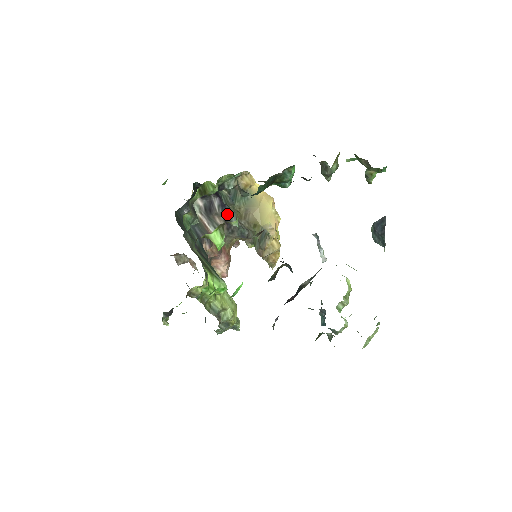
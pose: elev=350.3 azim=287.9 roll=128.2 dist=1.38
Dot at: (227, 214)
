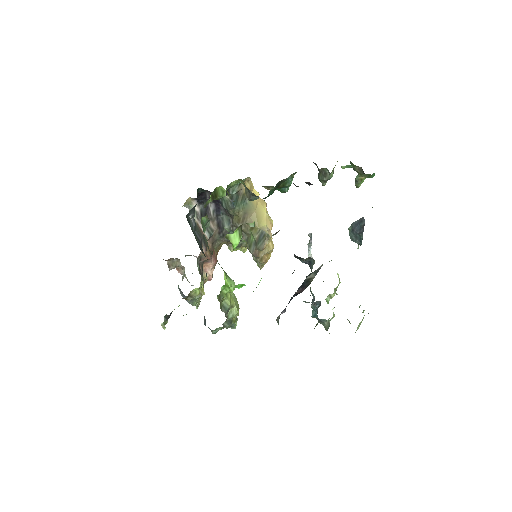
Dot at: (220, 219)
